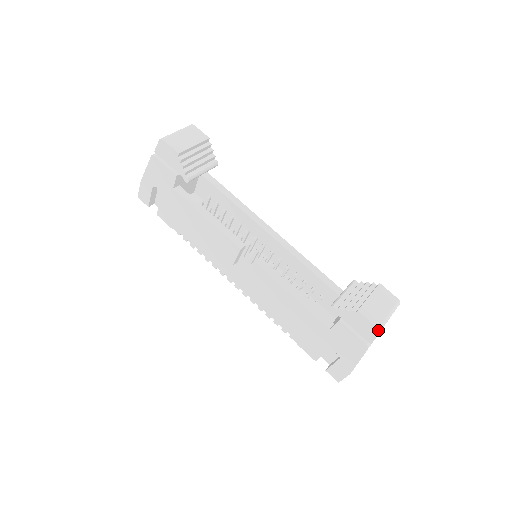
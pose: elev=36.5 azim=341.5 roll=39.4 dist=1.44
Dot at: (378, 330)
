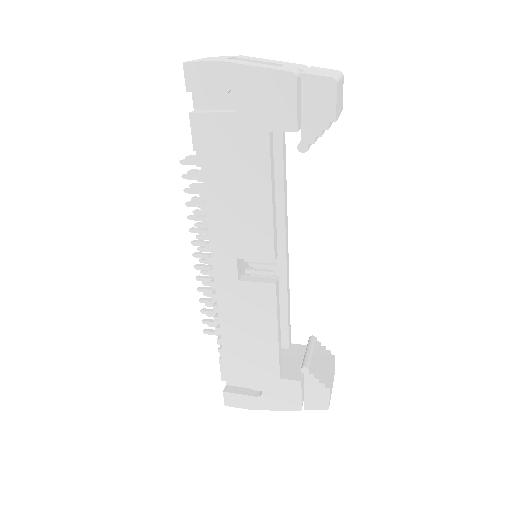
Dot at: (328, 408)
